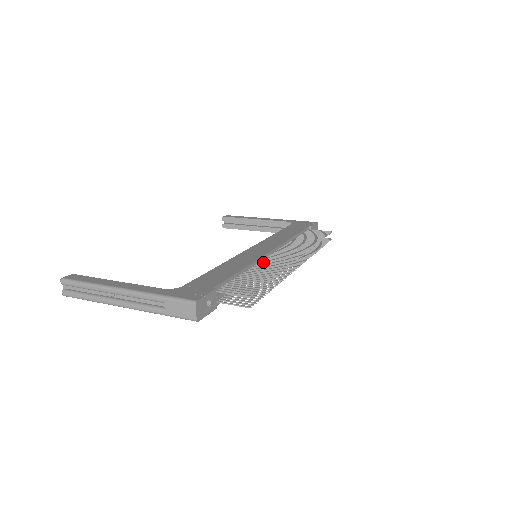
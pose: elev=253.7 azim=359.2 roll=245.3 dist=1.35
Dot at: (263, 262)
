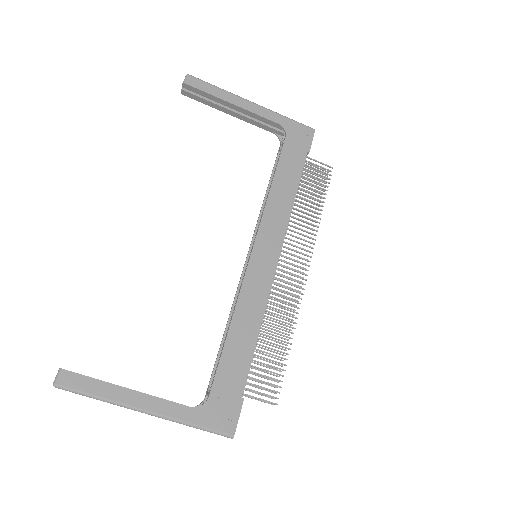
Dot at: occluded
